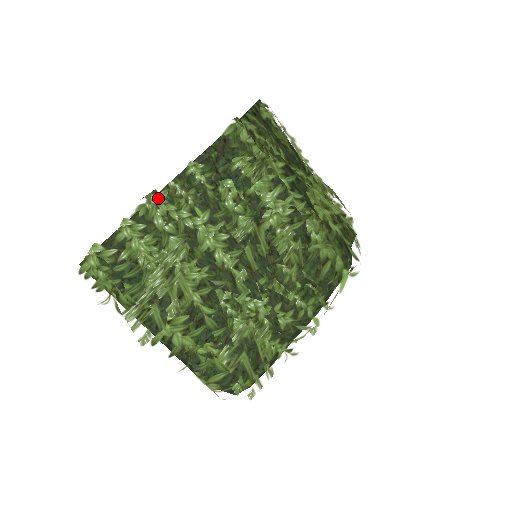
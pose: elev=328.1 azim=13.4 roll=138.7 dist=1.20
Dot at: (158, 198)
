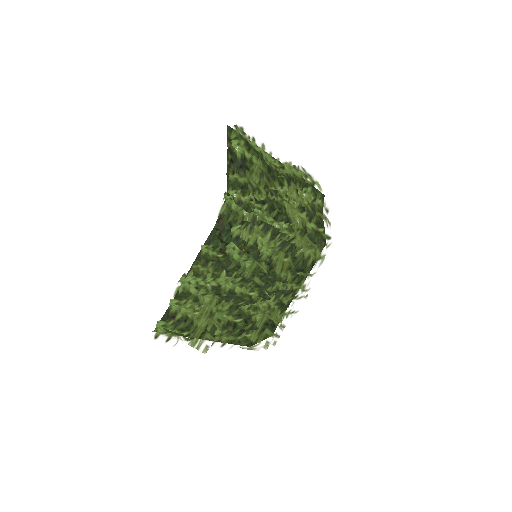
Dot at: (188, 278)
